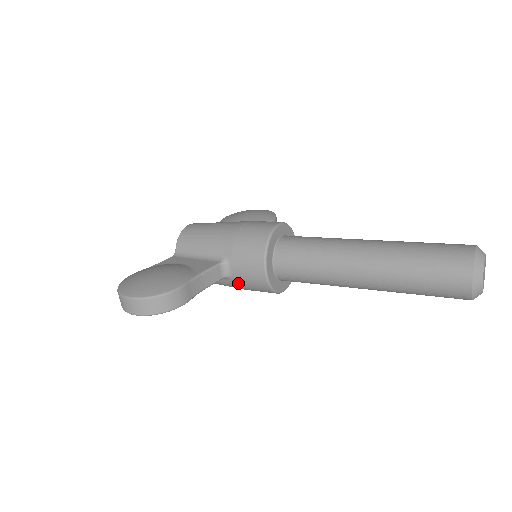
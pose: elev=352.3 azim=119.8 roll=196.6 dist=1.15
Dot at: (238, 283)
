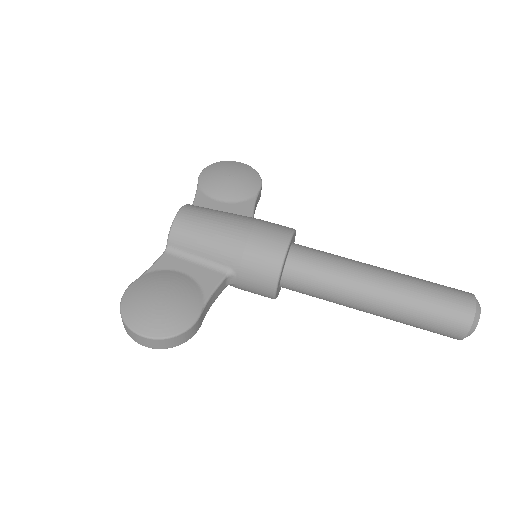
Dot at: (239, 288)
